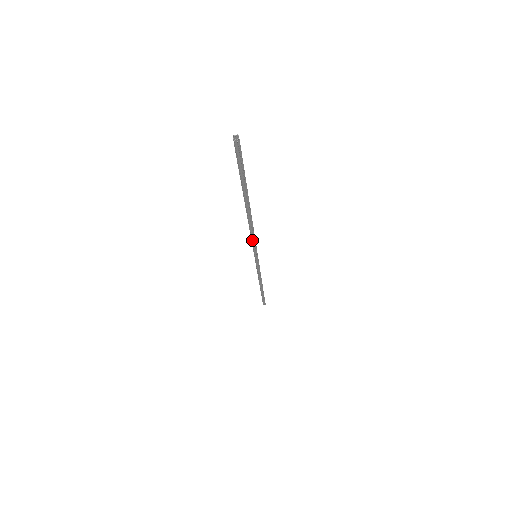
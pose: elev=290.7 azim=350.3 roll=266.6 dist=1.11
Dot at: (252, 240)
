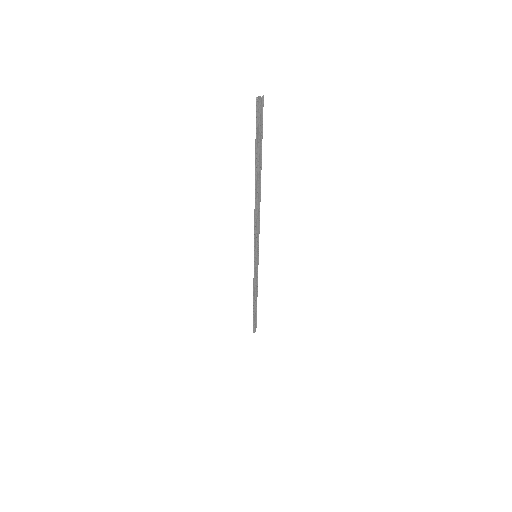
Dot at: (255, 231)
